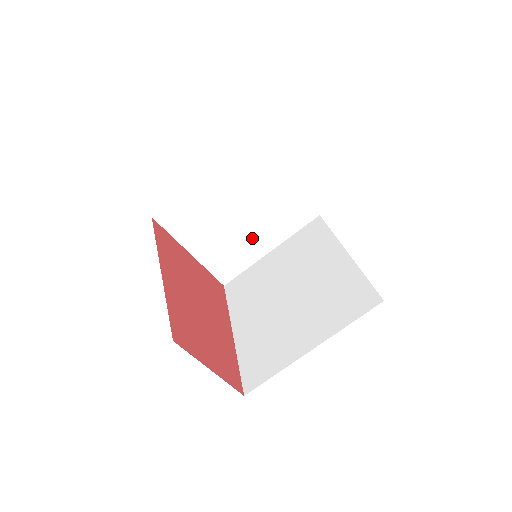
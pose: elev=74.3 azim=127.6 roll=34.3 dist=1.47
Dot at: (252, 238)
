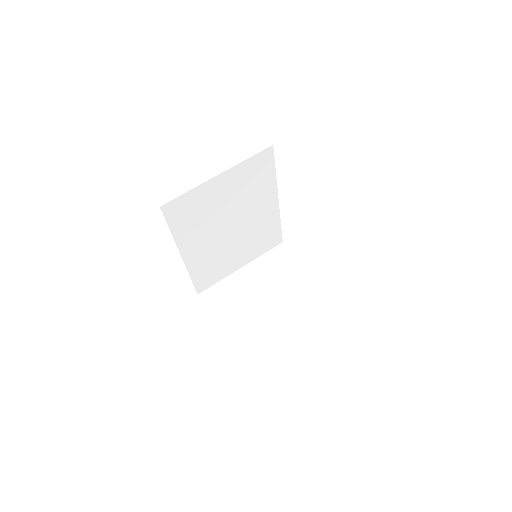
Dot at: (277, 316)
